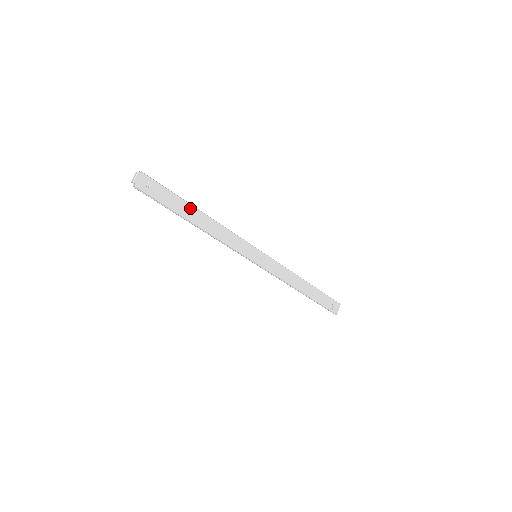
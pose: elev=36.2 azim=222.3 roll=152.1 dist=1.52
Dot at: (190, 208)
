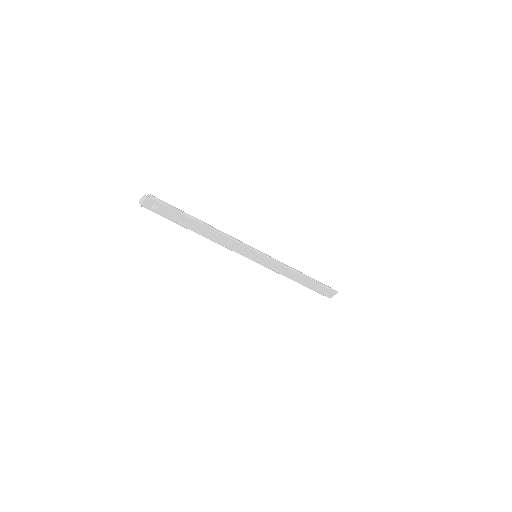
Dot at: (194, 222)
